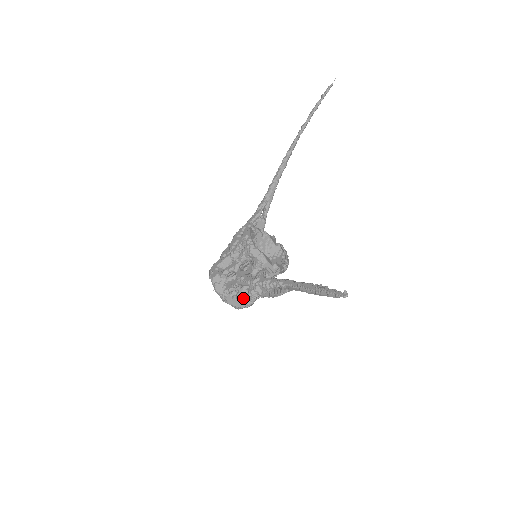
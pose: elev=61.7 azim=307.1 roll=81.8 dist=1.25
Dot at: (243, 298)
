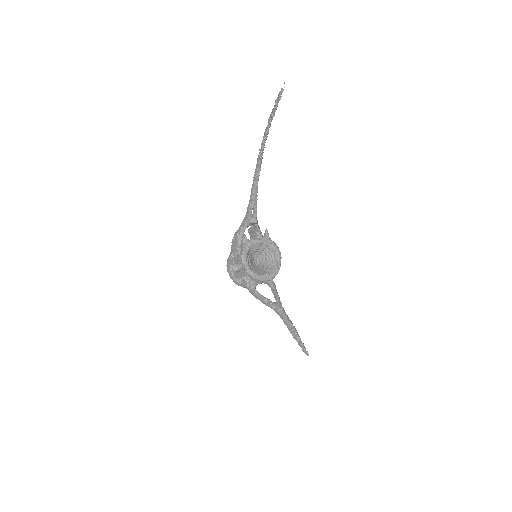
Dot at: occluded
